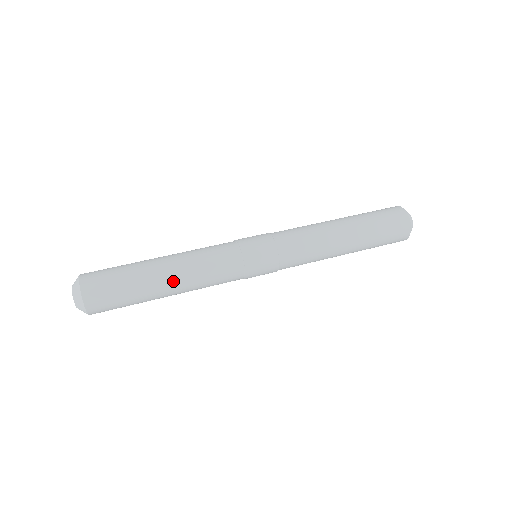
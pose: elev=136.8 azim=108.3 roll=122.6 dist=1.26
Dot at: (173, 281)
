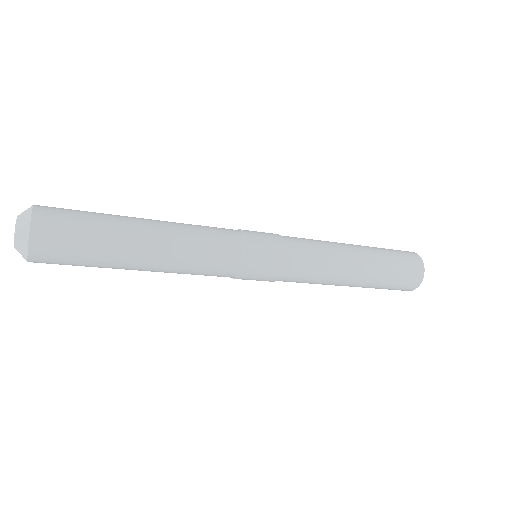
Dot at: occluded
